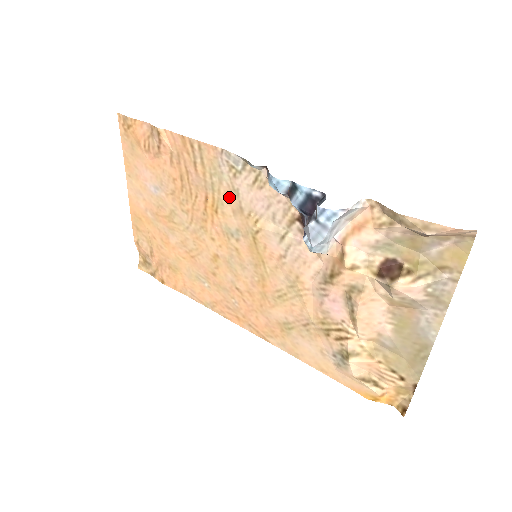
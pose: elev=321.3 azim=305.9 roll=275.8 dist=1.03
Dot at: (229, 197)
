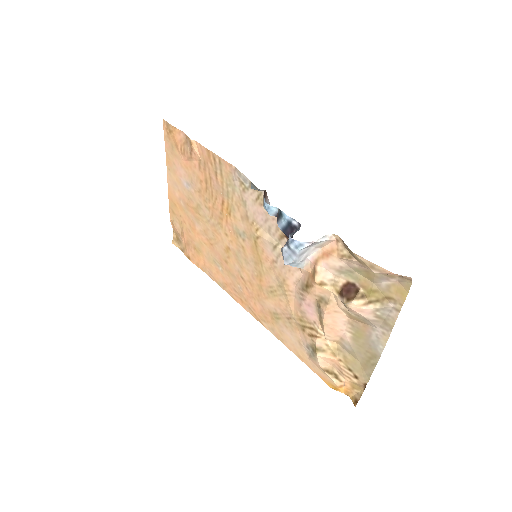
Dot at: (239, 205)
